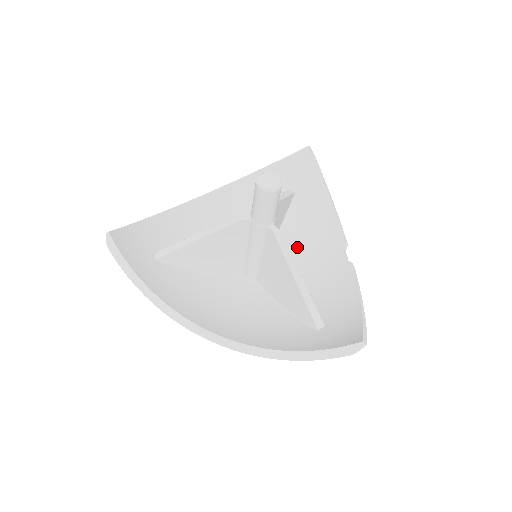
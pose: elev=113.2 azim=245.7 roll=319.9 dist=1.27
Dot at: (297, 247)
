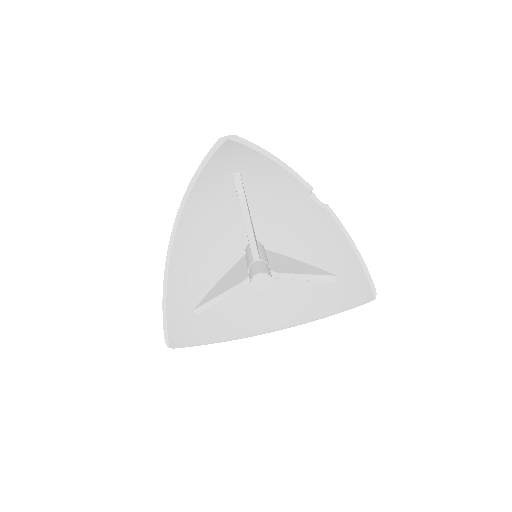
Dot at: (272, 210)
